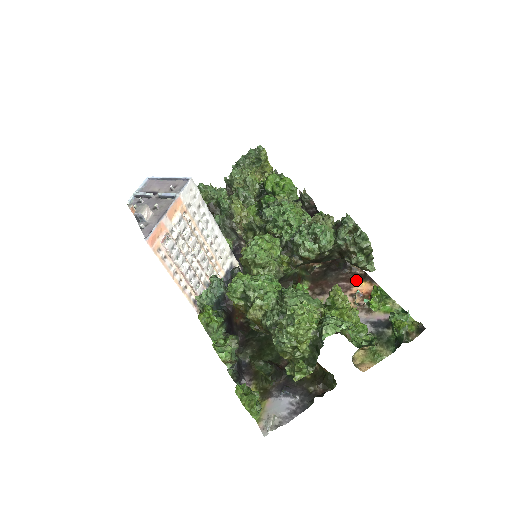
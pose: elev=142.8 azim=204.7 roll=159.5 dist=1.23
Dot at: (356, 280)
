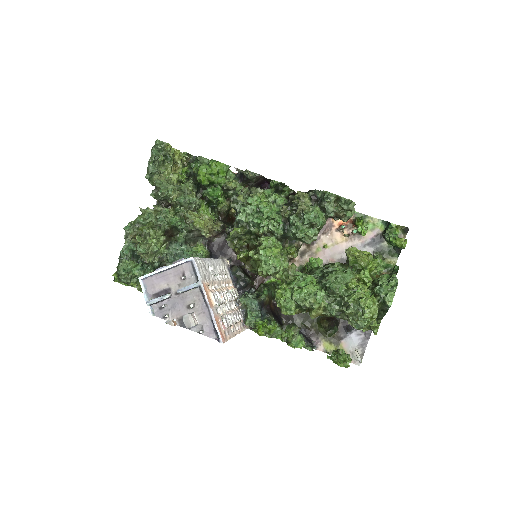
Dot at: occluded
